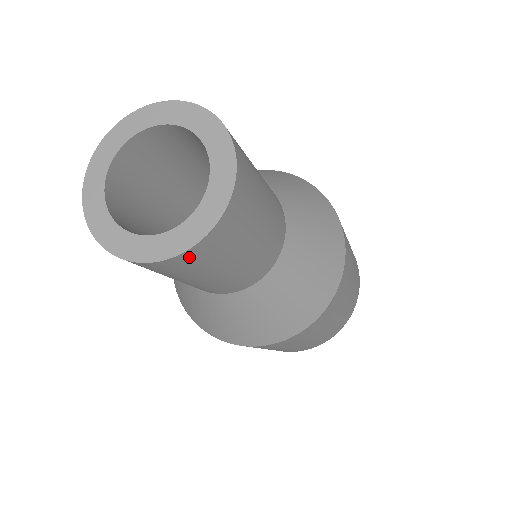
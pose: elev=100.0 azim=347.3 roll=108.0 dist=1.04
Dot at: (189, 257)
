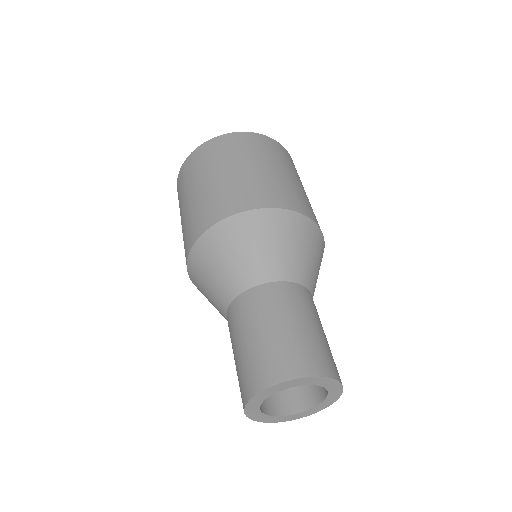
Dot at: occluded
